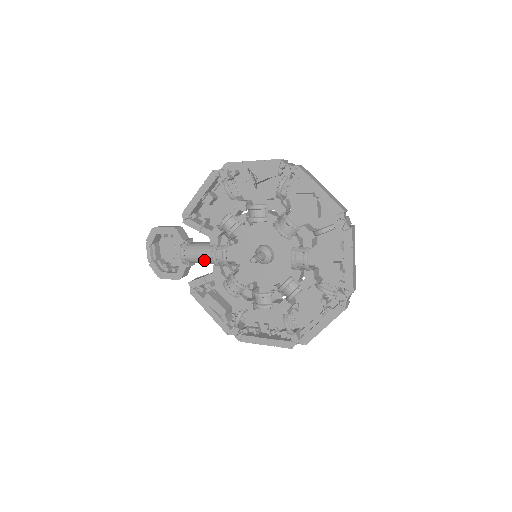
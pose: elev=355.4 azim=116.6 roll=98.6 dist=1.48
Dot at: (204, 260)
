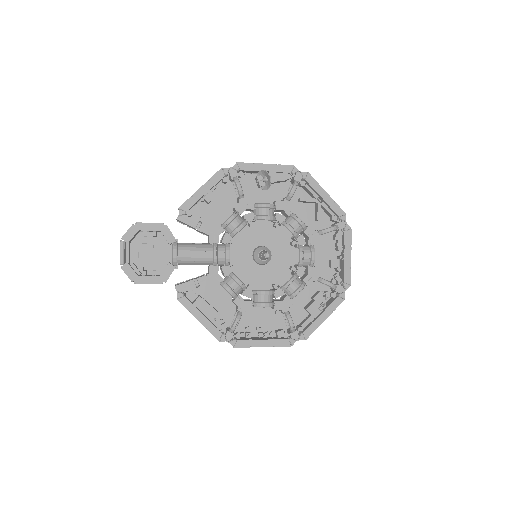
Dot at: (201, 259)
